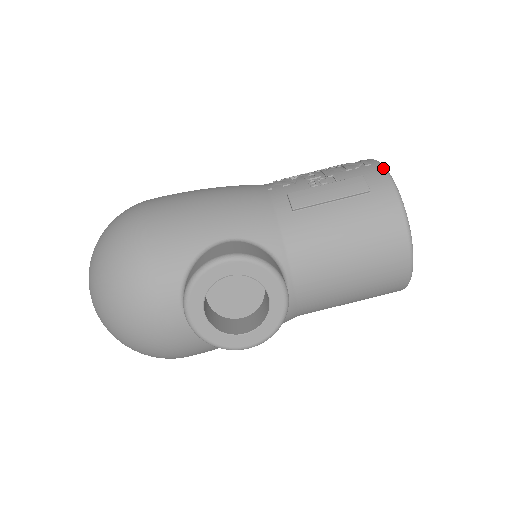
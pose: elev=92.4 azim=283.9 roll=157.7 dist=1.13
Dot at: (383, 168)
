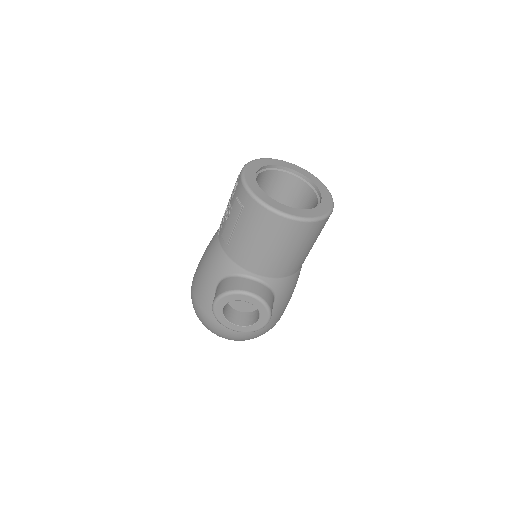
Dot at: (241, 182)
